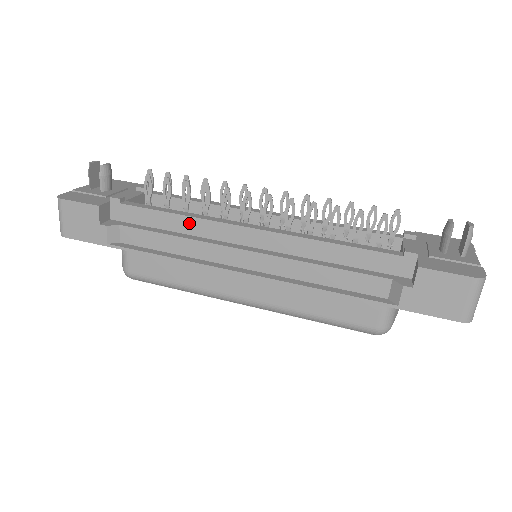
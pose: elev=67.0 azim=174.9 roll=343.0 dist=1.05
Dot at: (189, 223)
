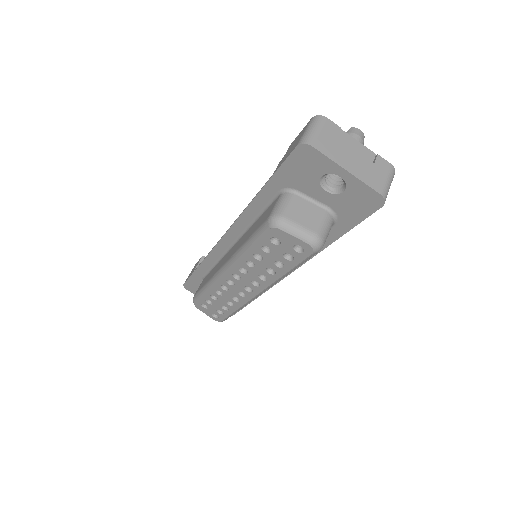
Dot at: occluded
